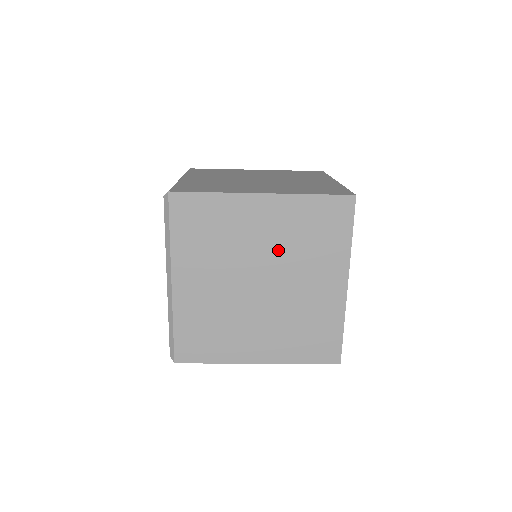
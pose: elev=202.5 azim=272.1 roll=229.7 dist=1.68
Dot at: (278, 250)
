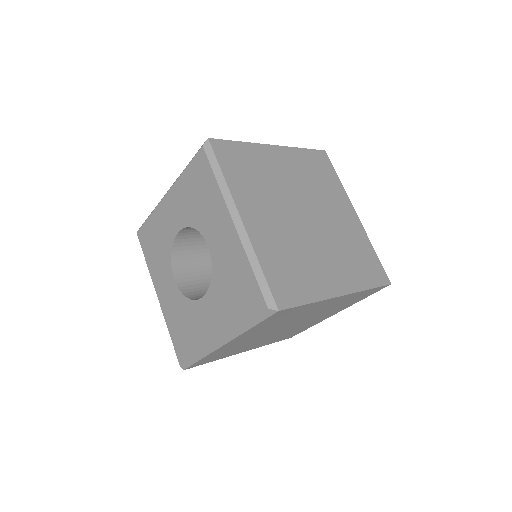
Dot at: (317, 313)
